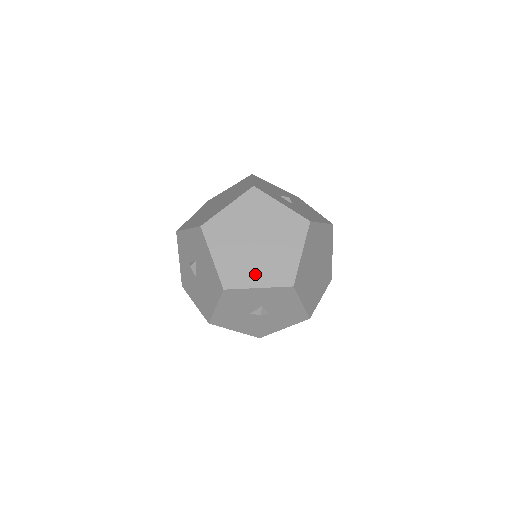
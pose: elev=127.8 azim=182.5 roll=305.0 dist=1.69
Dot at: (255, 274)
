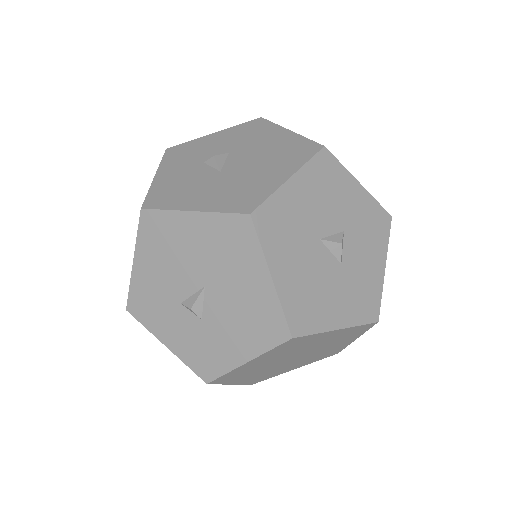
Dot at: occluded
